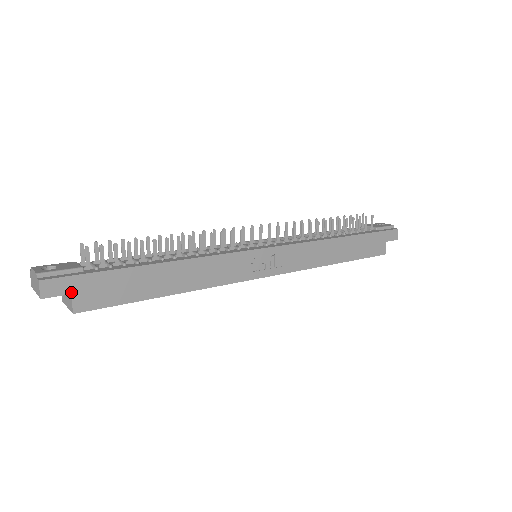
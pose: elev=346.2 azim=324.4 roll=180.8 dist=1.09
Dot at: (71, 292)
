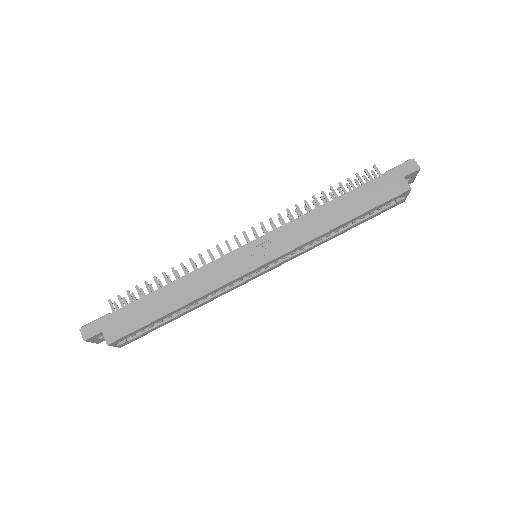
Dot at: (101, 331)
